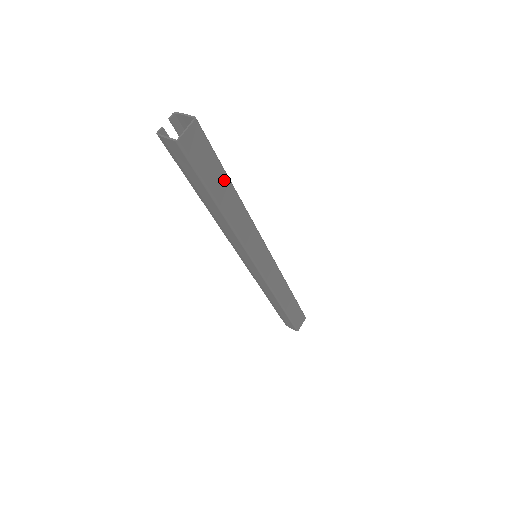
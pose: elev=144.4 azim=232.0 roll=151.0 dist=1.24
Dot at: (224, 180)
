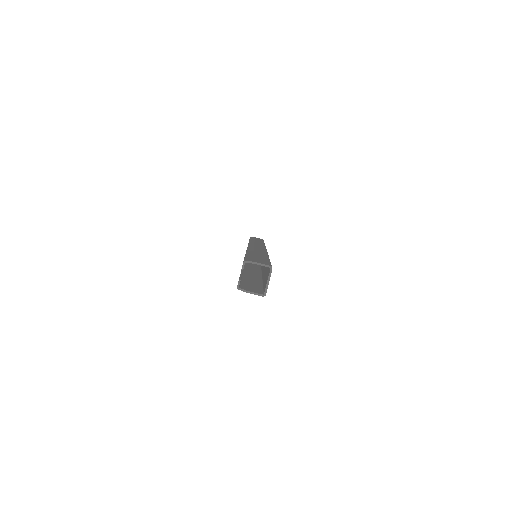
Dot at: occluded
